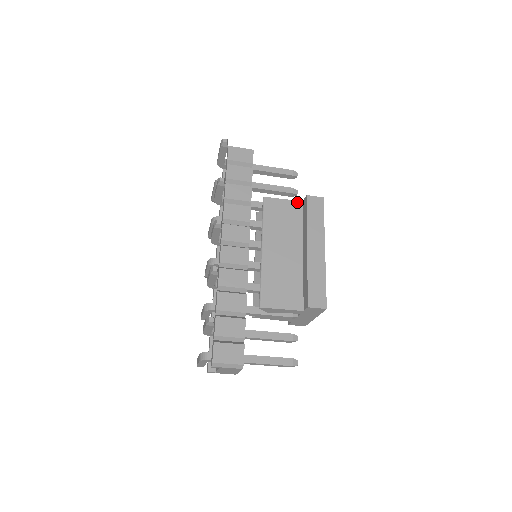
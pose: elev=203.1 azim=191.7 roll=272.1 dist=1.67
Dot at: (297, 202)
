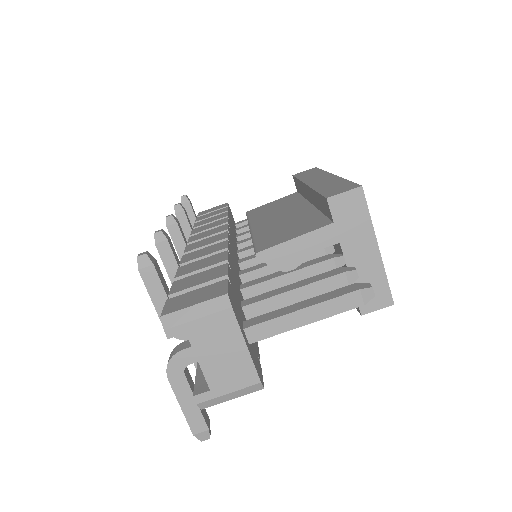
Dot at: (290, 195)
